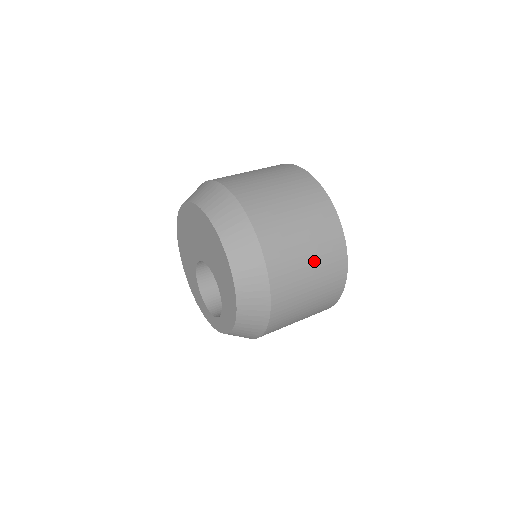
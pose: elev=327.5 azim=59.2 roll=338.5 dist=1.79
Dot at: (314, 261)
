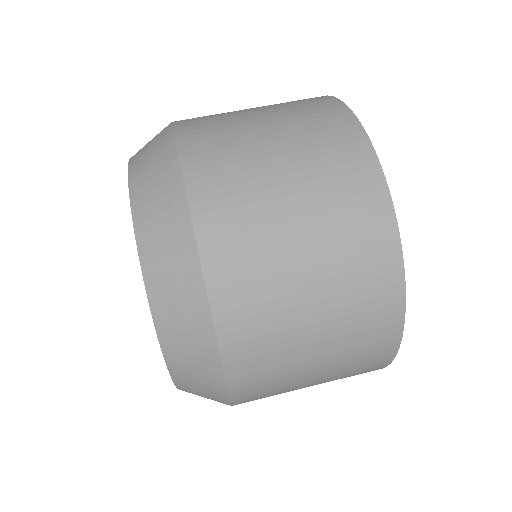
Dot at: (321, 382)
